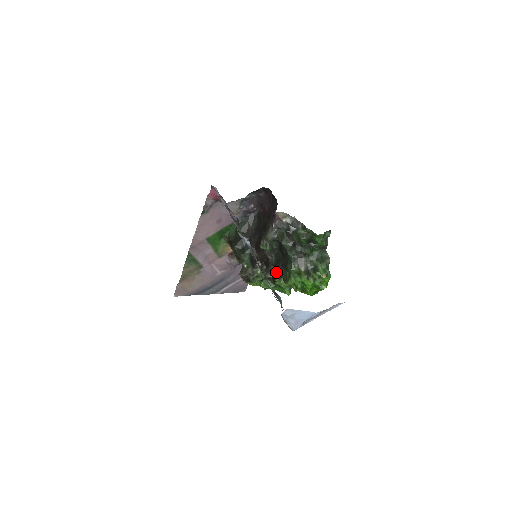
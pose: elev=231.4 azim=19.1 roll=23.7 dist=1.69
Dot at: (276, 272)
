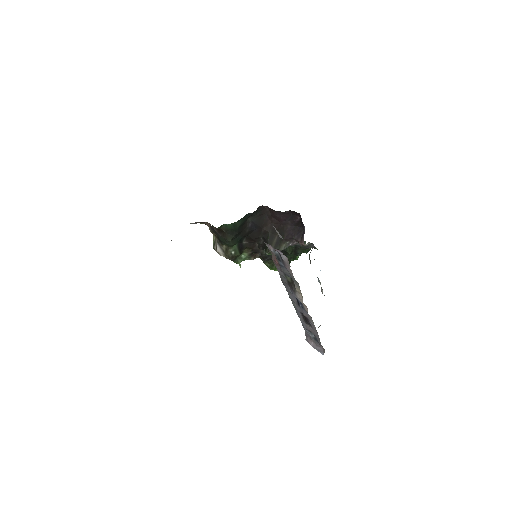
Dot at: (260, 257)
